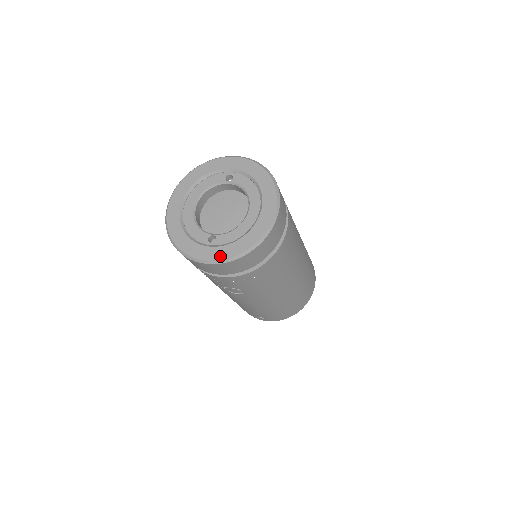
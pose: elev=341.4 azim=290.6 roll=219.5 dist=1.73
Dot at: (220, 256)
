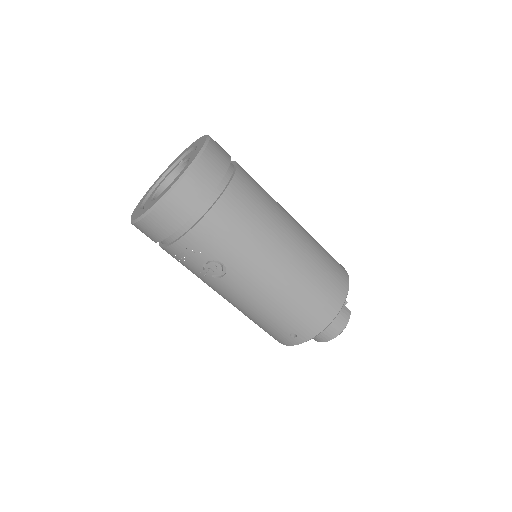
Dot at: (157, 200)
